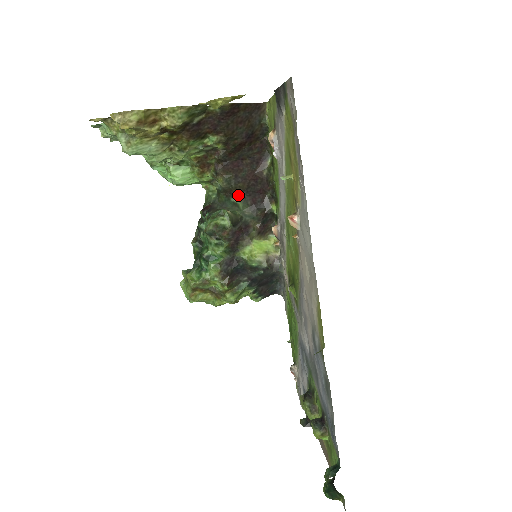
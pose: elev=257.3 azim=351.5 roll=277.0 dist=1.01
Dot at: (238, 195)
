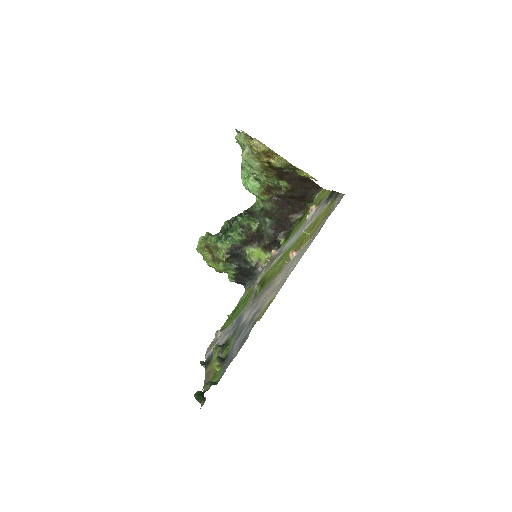
Dot at: (271, 219)
